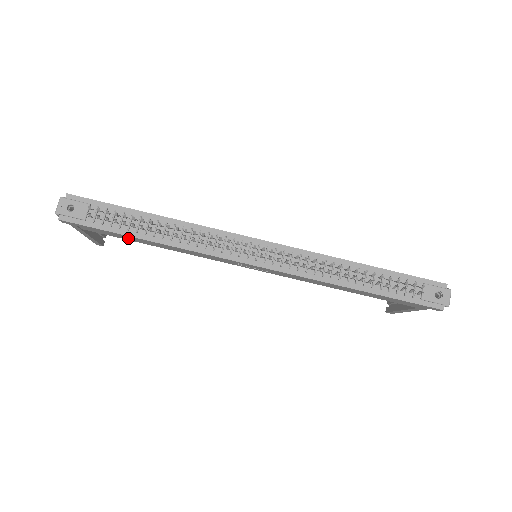
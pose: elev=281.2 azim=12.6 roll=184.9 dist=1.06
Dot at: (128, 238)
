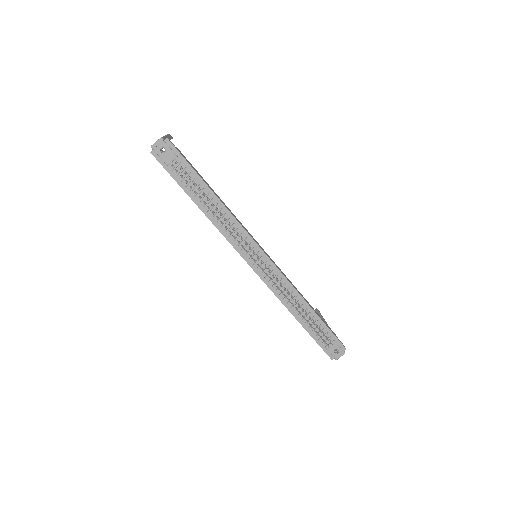
Dot at: occluded
